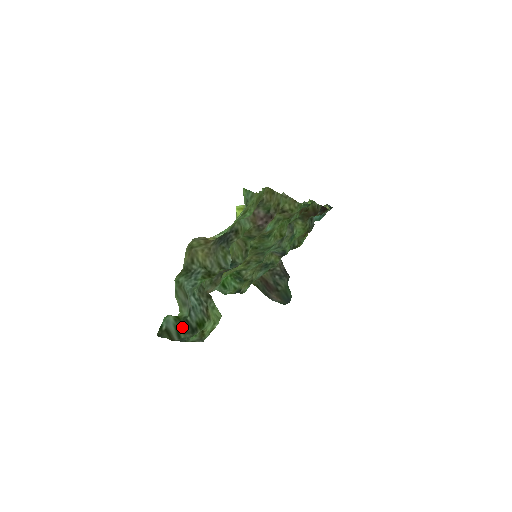
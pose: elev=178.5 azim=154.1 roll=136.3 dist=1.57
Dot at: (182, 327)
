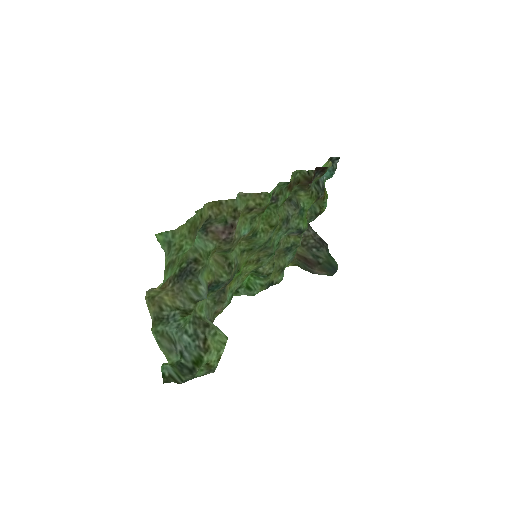
Dot at: (179, 371)
